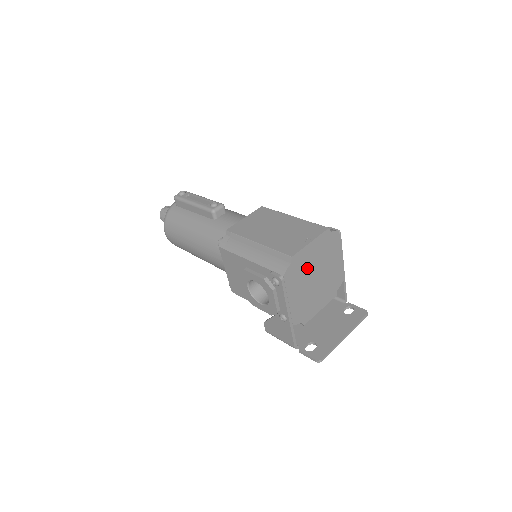
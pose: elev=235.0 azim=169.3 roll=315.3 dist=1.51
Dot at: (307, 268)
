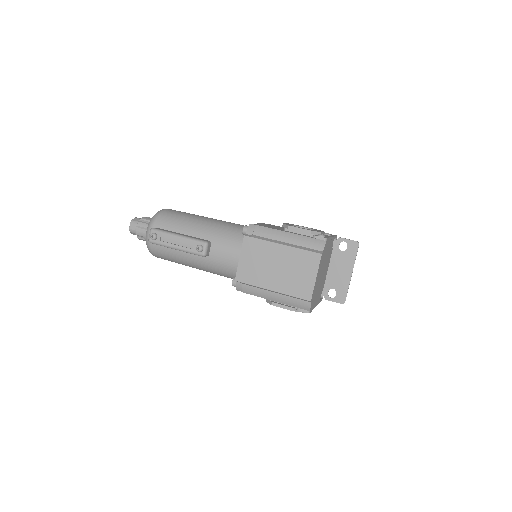
Dot at: (318, 283)
